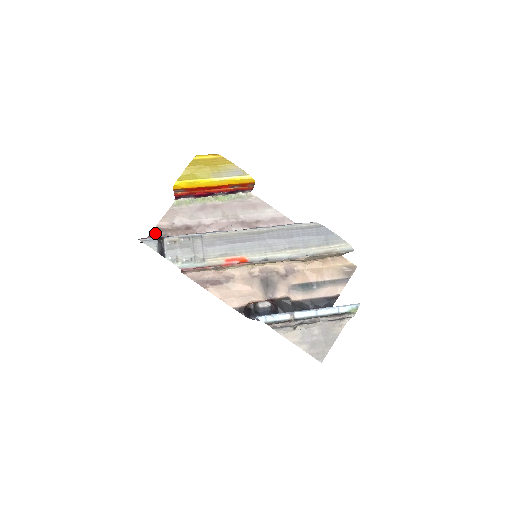
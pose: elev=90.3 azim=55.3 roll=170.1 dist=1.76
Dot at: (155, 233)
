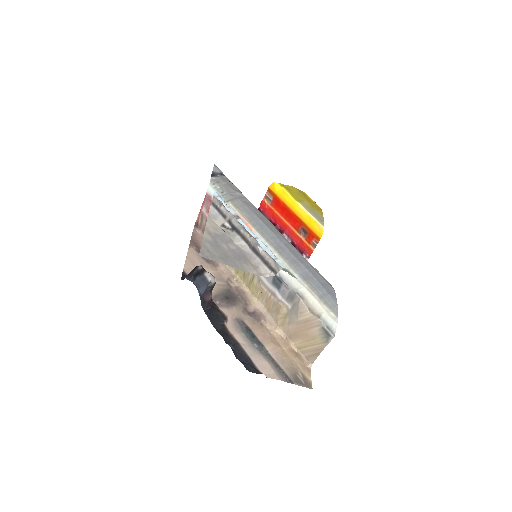
Dot at: occluded
